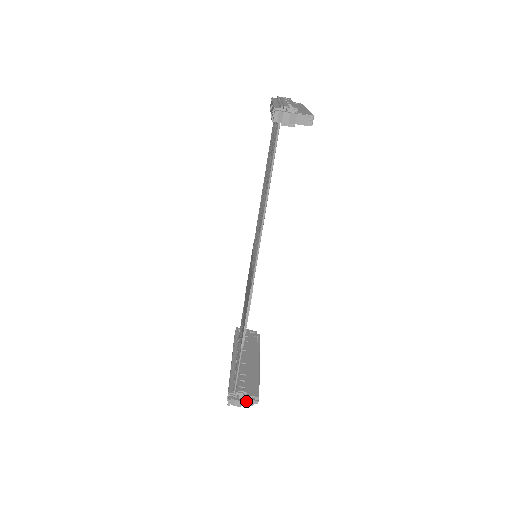
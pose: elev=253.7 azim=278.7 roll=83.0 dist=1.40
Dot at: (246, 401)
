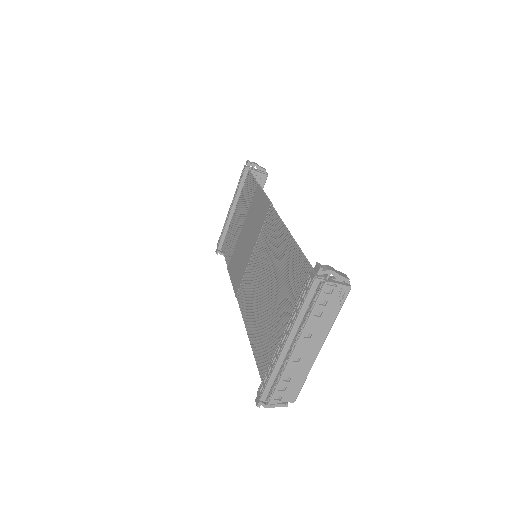
Dot at: occluded
